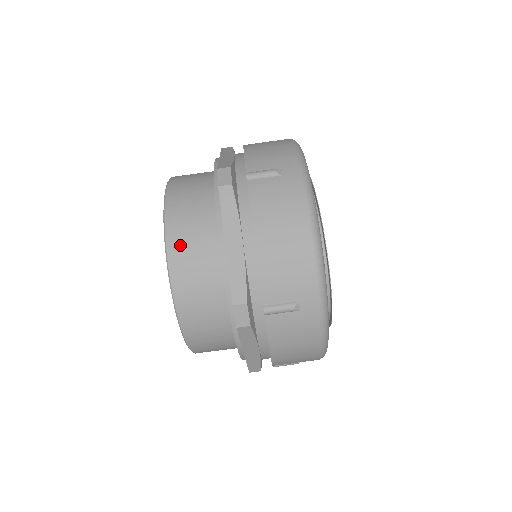
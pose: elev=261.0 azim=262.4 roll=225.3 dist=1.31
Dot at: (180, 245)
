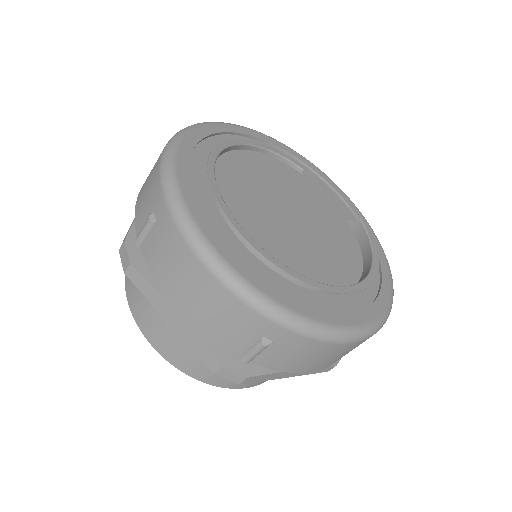
Dot at: (153, 333)
